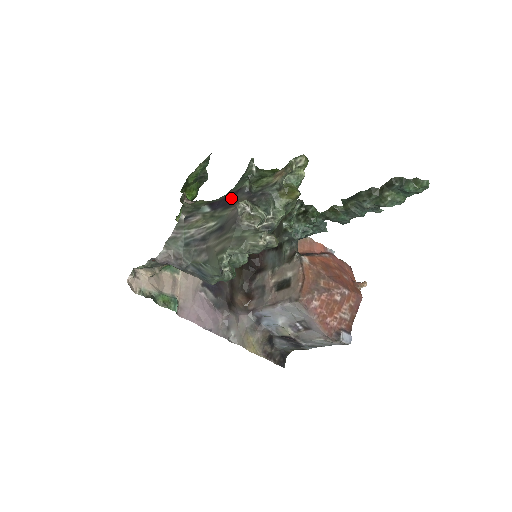
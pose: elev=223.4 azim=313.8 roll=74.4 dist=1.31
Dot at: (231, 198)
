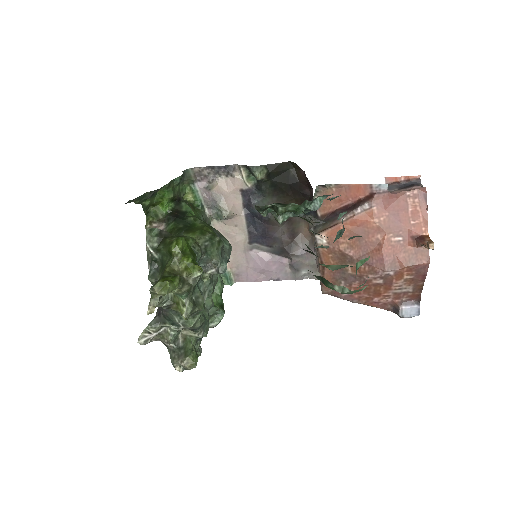
Dot at: occluded
